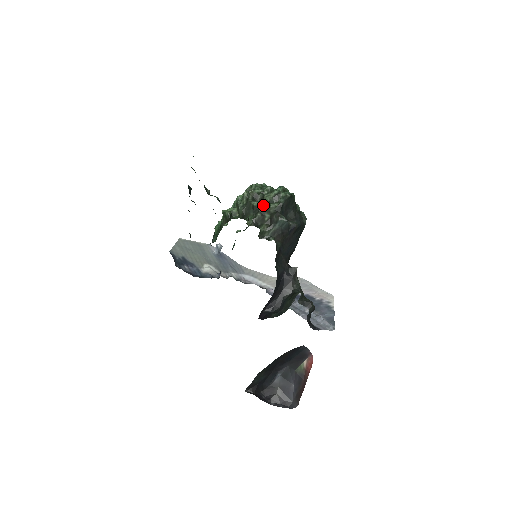
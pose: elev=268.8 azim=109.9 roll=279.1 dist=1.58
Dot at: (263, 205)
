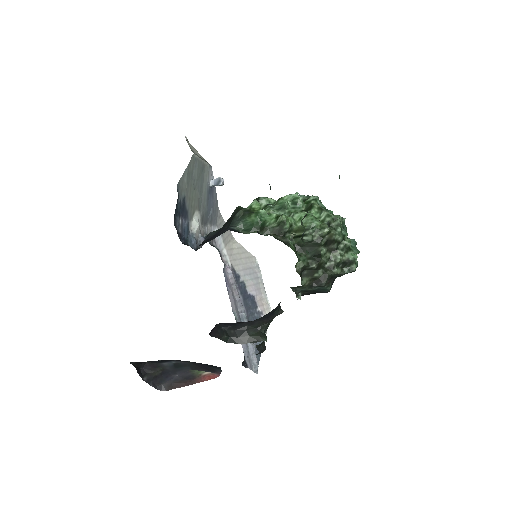
Dot at: (328, 259)
